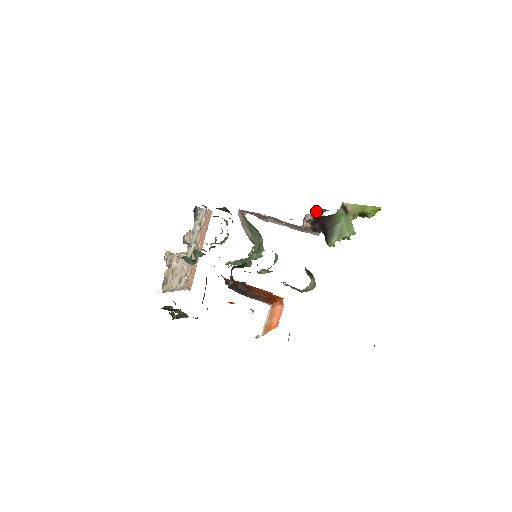
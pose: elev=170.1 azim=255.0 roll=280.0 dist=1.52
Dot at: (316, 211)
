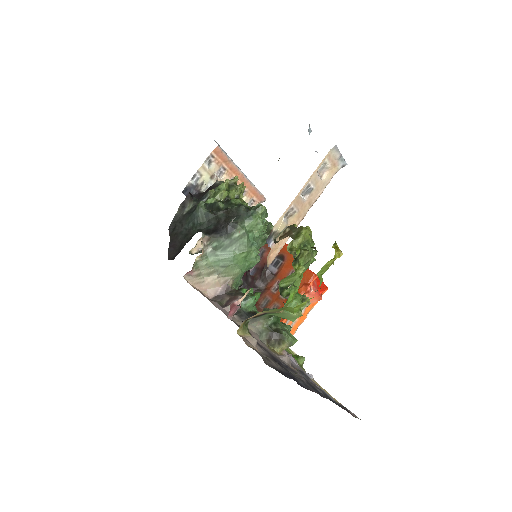
Dot at: (278, 223)
